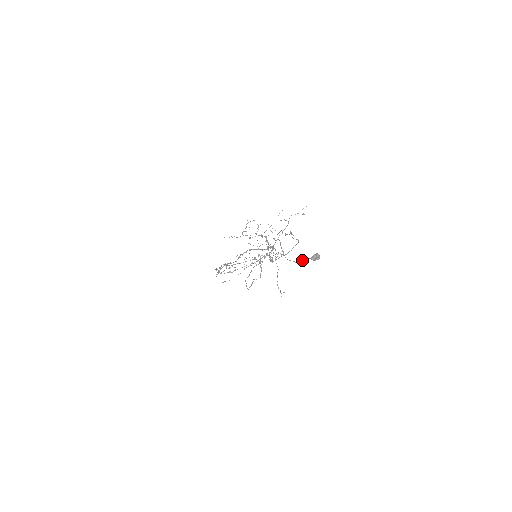
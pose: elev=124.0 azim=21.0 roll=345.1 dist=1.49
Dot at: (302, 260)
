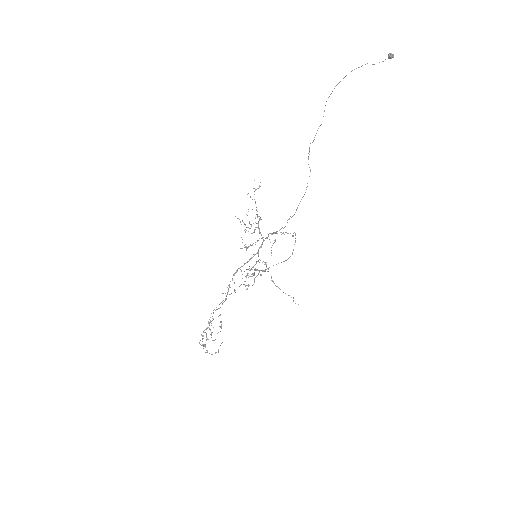
Dot at: occluded
